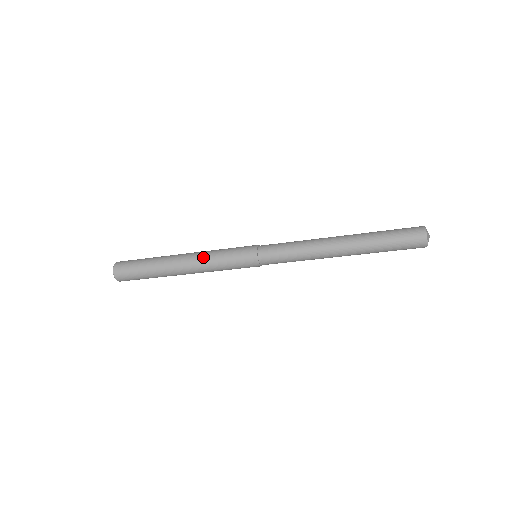
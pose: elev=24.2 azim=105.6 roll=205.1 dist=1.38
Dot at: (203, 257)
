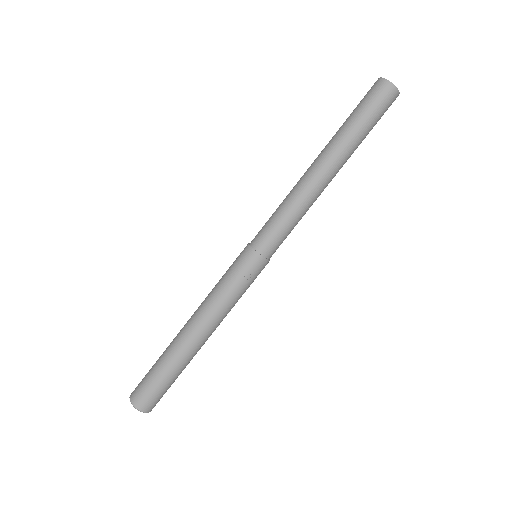
Dot at: (205, 298)
